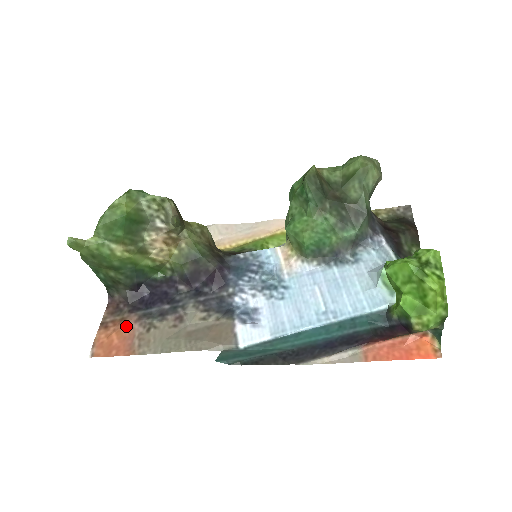
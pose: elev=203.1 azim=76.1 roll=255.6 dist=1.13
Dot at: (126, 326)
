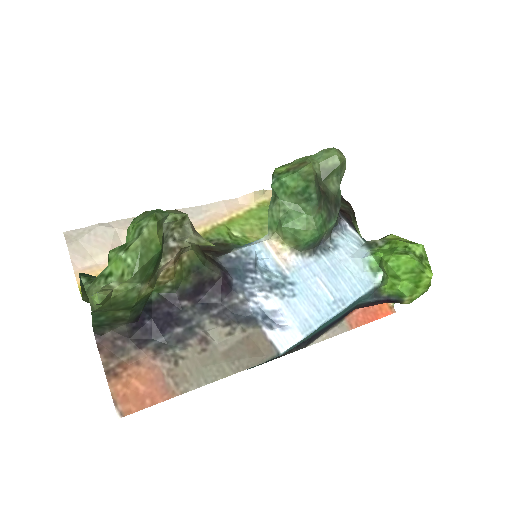
Dot at: (145, 367)
